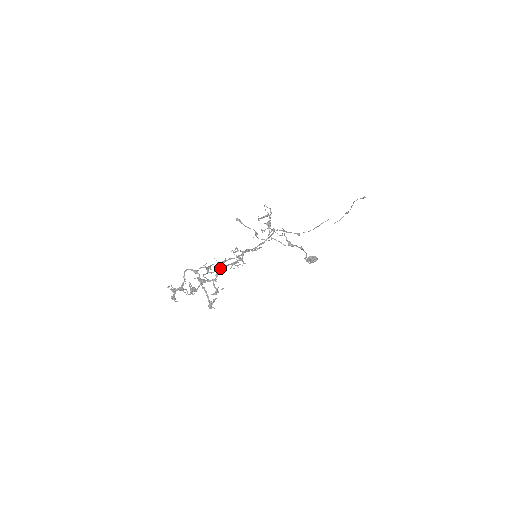
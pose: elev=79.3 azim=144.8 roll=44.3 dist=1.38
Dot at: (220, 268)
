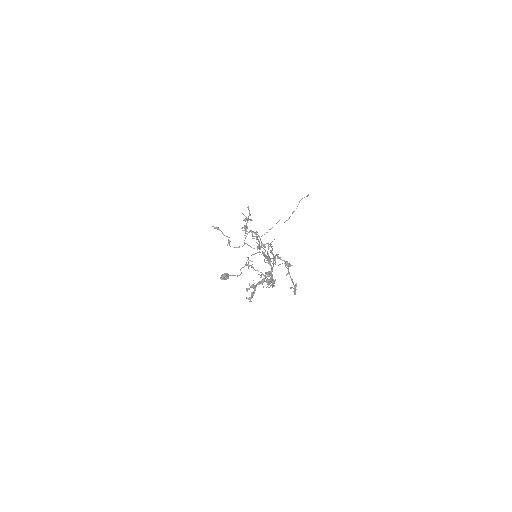
Dot at: (270, 260)
